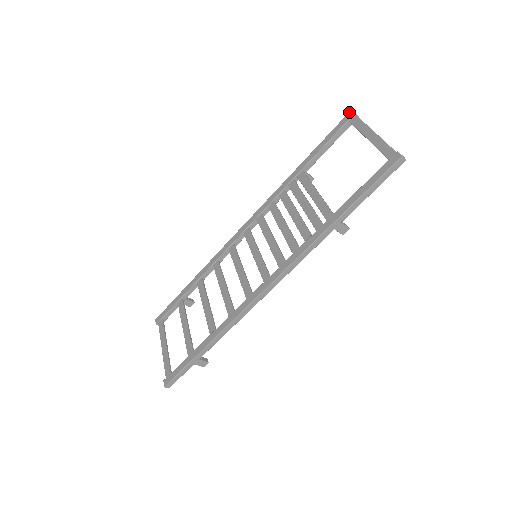
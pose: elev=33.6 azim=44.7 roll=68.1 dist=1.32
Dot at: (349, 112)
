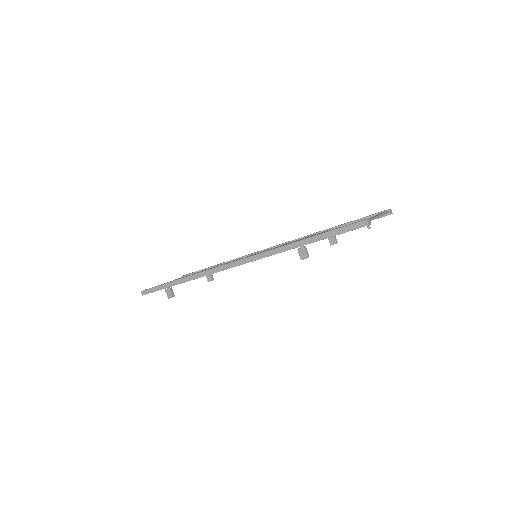
Dot at: occluded
